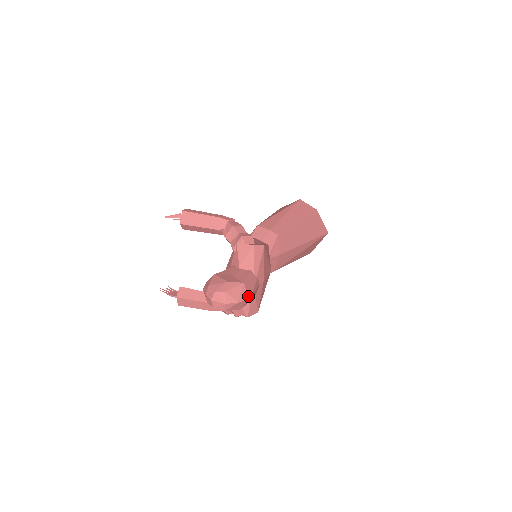
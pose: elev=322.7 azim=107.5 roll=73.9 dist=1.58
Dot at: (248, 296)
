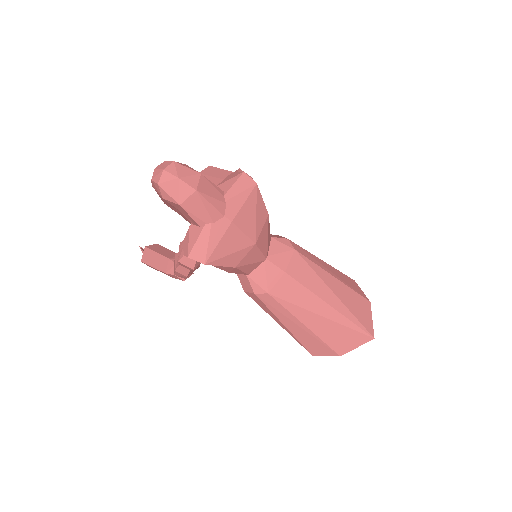
Dot at: (195, 186)
